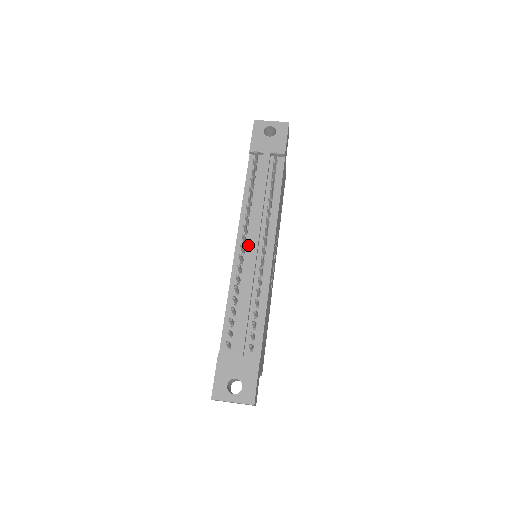
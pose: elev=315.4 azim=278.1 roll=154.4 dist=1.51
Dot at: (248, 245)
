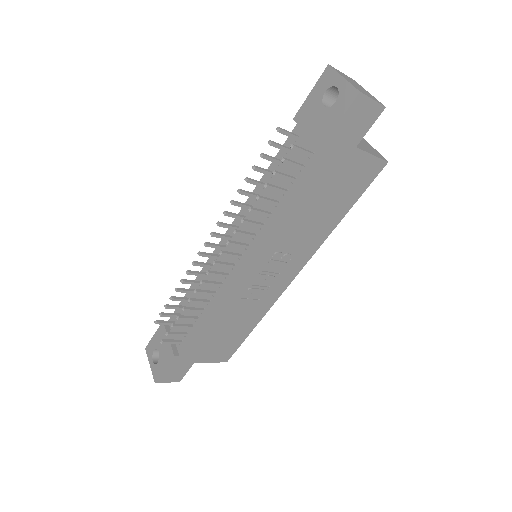
Dot at: occluded
